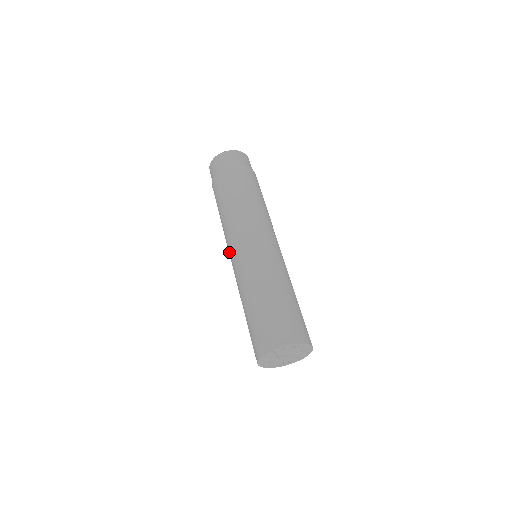
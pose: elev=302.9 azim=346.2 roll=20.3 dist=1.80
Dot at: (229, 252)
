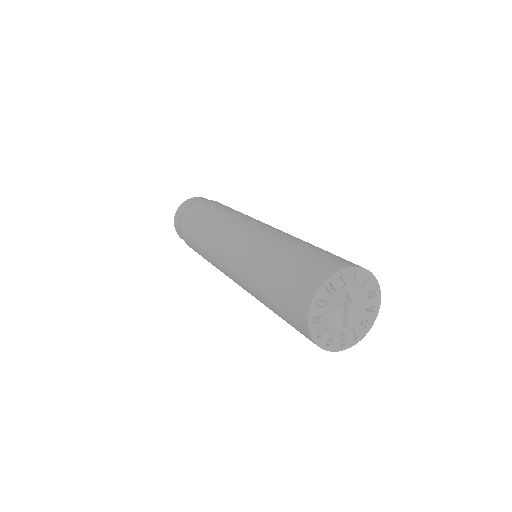
Dot at: (233, 228)
